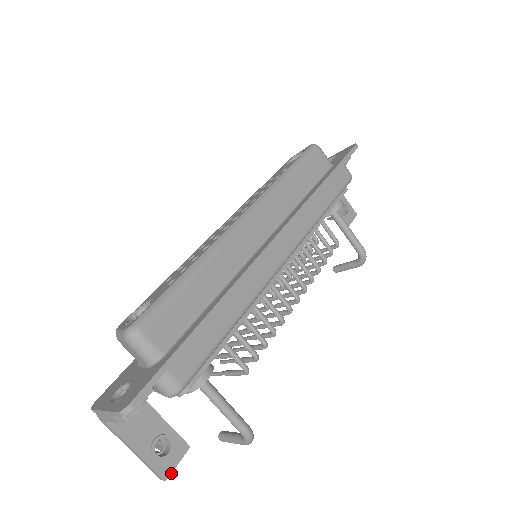
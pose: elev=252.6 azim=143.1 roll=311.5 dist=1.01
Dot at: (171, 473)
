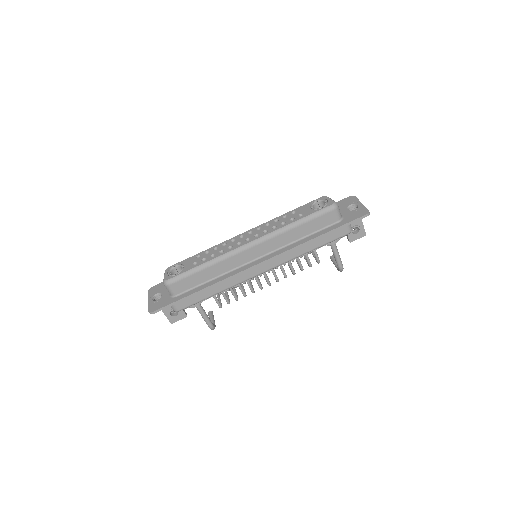
Dot at: occluded
